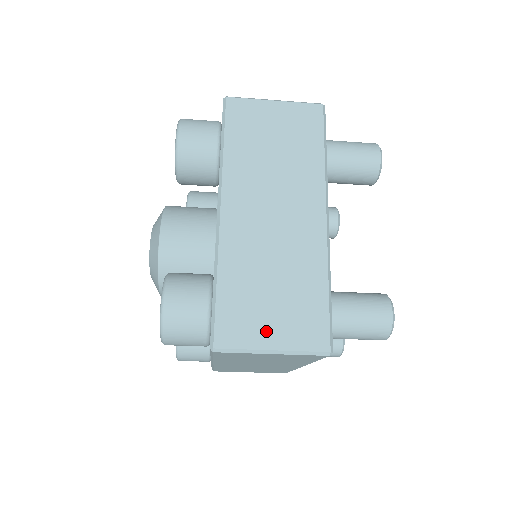
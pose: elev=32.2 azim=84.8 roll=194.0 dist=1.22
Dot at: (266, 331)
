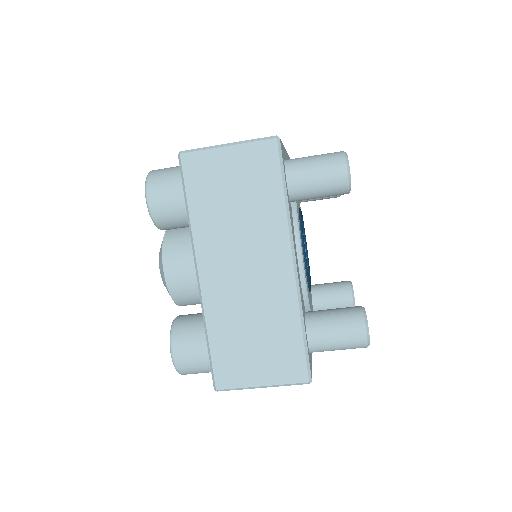
Dot at: occluded
